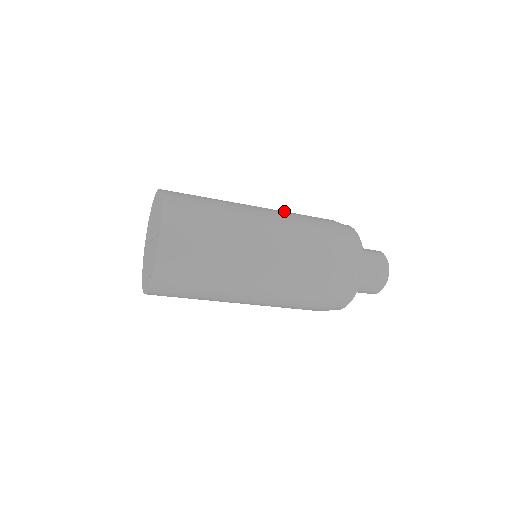
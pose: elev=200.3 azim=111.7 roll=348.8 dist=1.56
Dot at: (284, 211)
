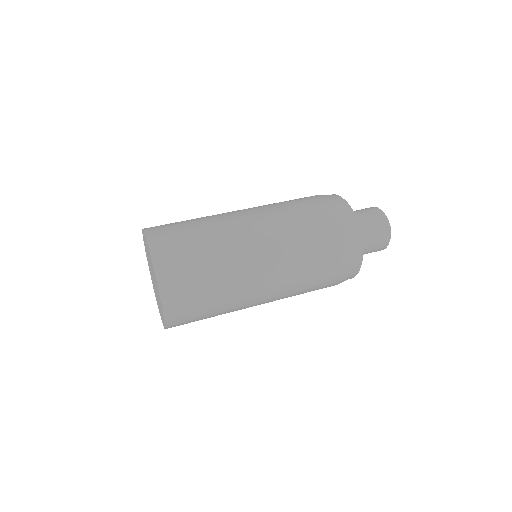
Dot at: (288, 234)
